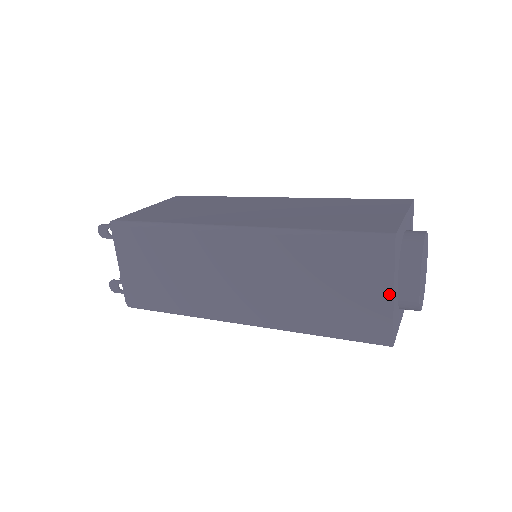
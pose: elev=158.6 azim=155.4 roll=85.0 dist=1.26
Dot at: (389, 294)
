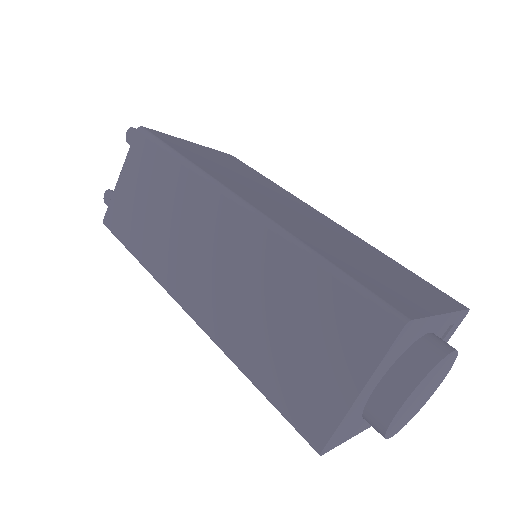
Dot at: (355, 389)
